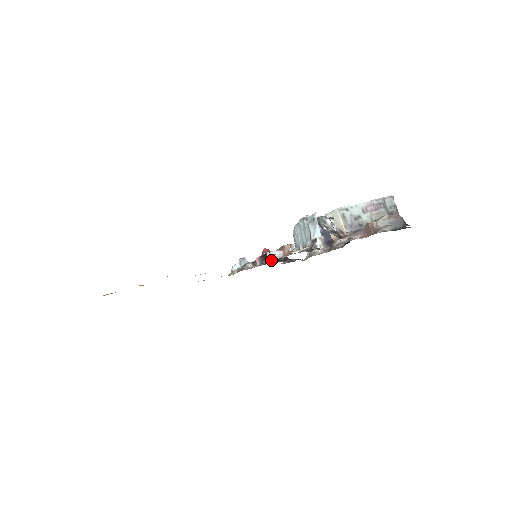
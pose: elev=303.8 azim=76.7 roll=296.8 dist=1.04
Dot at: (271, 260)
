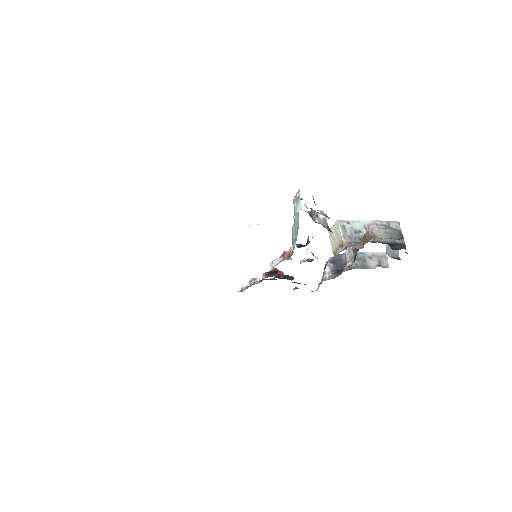
Dot at: (272, 268)
